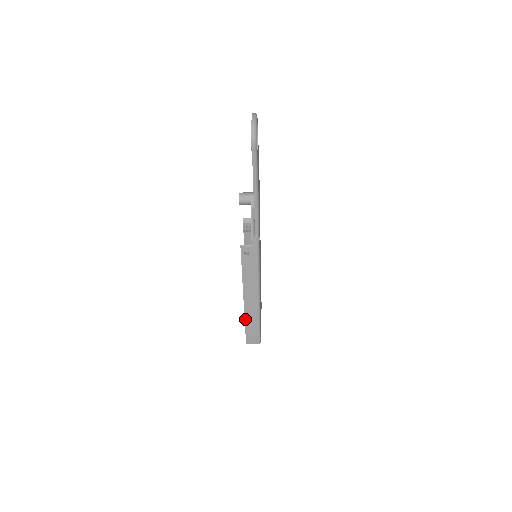
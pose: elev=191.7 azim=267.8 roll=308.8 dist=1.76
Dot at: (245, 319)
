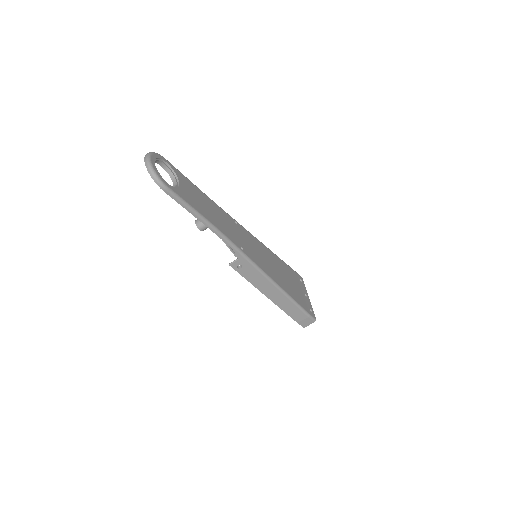
Dot at: (285, 312)
